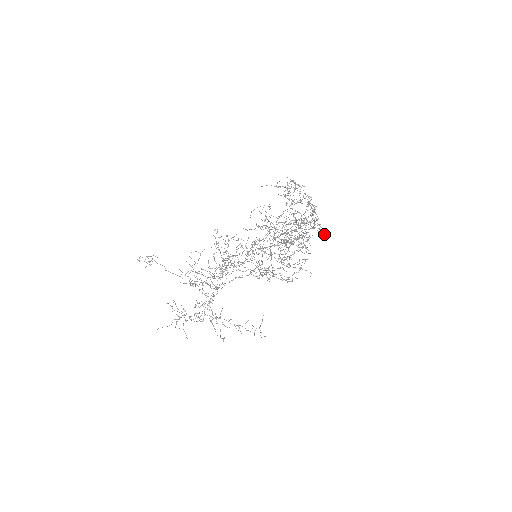
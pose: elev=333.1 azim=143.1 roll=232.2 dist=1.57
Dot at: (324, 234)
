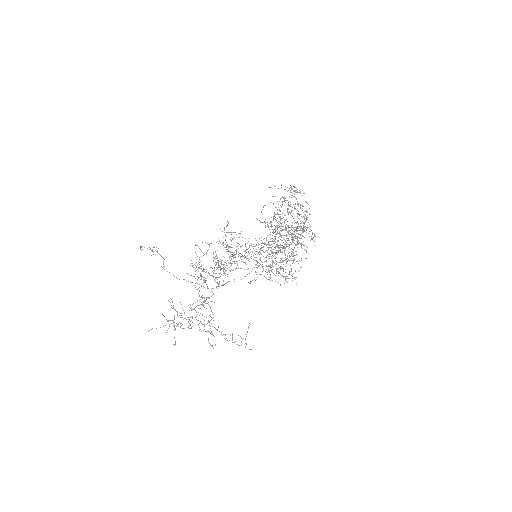
Dot at: (314, 241)
